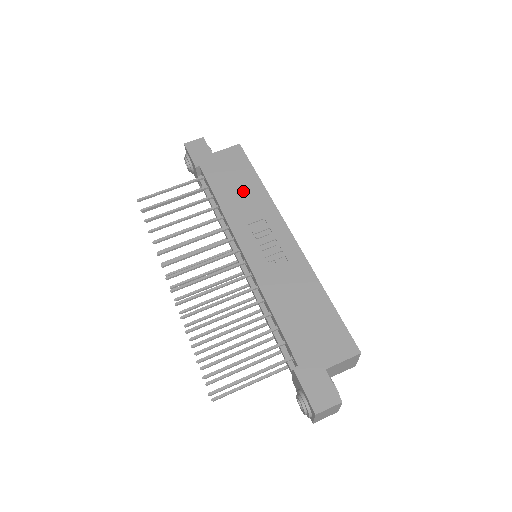
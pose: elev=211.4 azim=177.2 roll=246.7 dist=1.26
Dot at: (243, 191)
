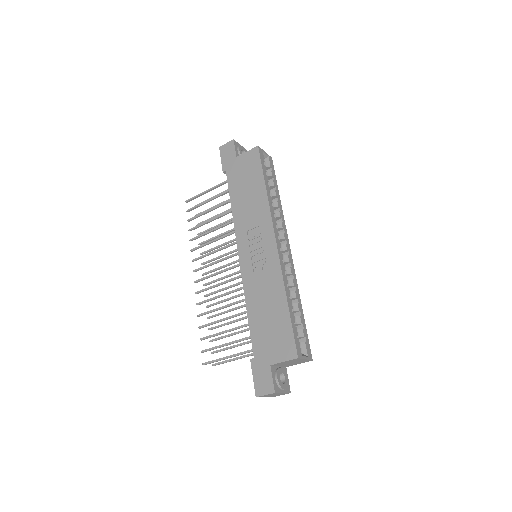
Dot at: (250, 197)
